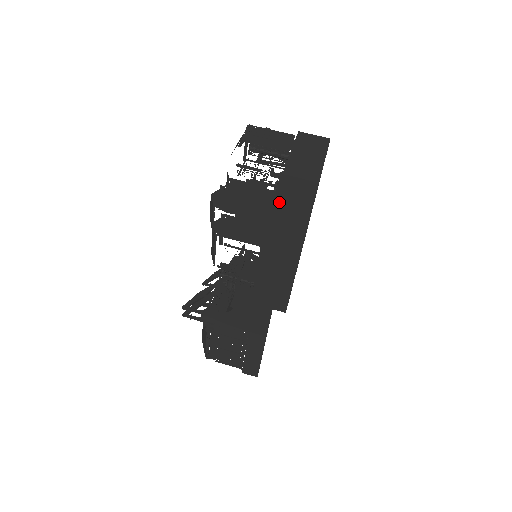
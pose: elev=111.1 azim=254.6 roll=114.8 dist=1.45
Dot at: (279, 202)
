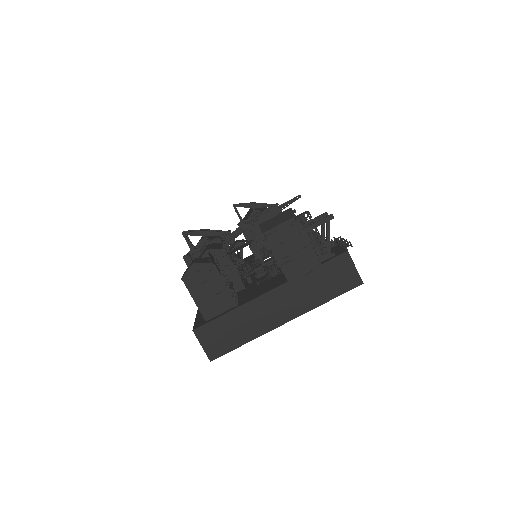
Dot at: (226, 320)
